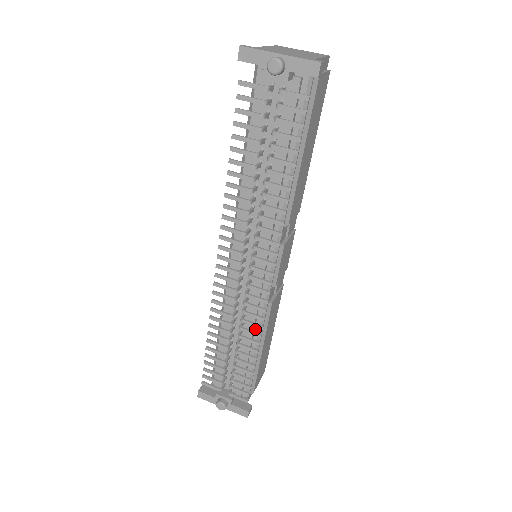
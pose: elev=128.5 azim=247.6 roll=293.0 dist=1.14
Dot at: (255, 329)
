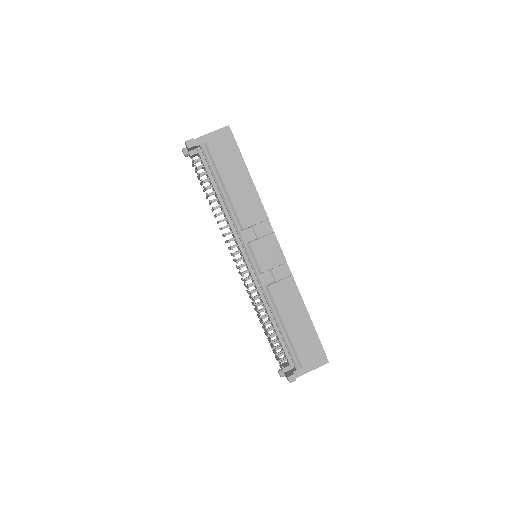
Dot at: (269, 308)
